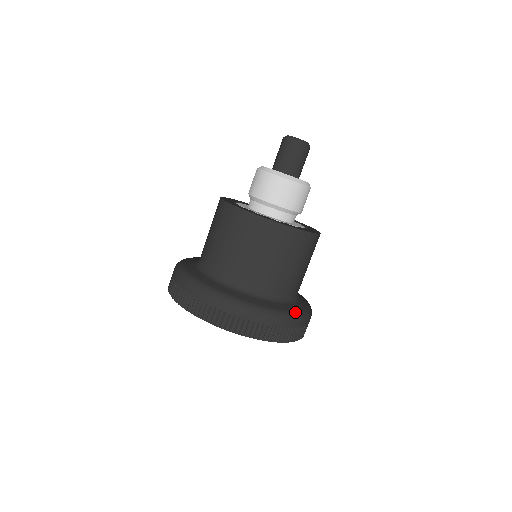
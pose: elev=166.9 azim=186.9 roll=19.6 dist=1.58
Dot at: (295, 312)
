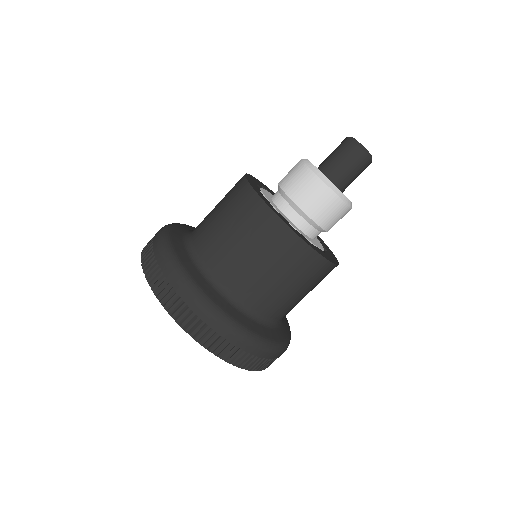
Dot at: (289, 326)
